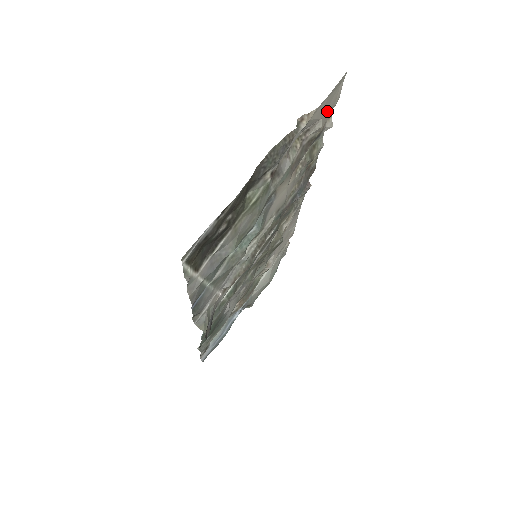
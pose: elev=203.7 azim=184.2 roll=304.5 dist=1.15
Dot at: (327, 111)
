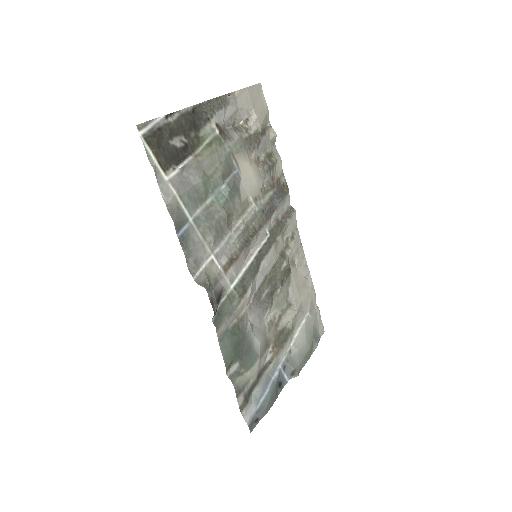
Dot at: (258, 109)
